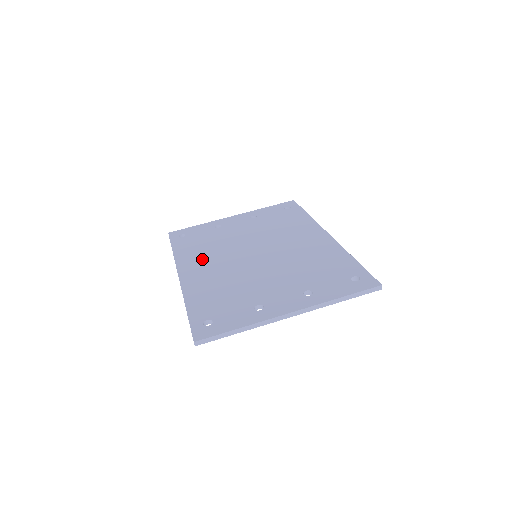
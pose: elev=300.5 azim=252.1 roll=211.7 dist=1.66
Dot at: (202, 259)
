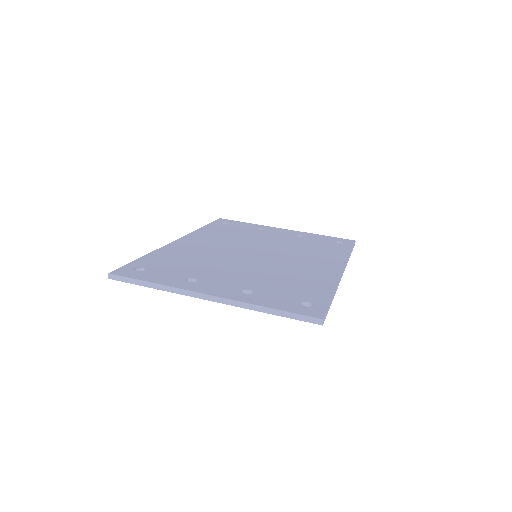
Dot at: (212, 239)
